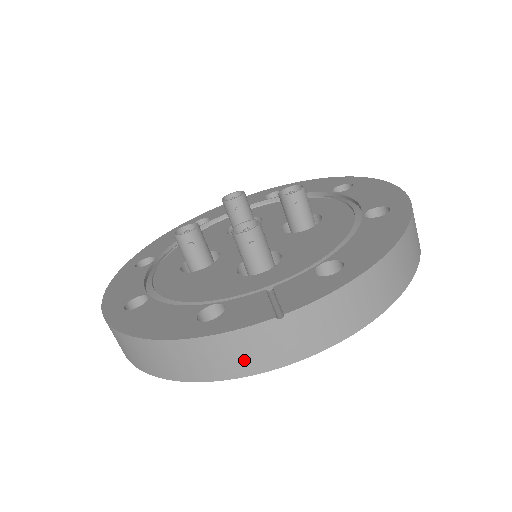
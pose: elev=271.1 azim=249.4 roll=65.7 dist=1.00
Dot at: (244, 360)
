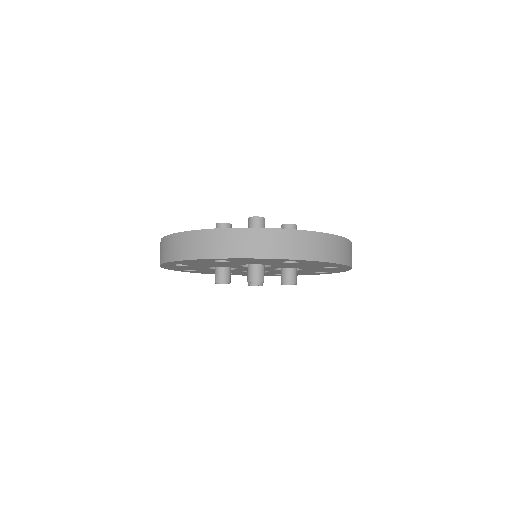
Dot at: (230, 247)
